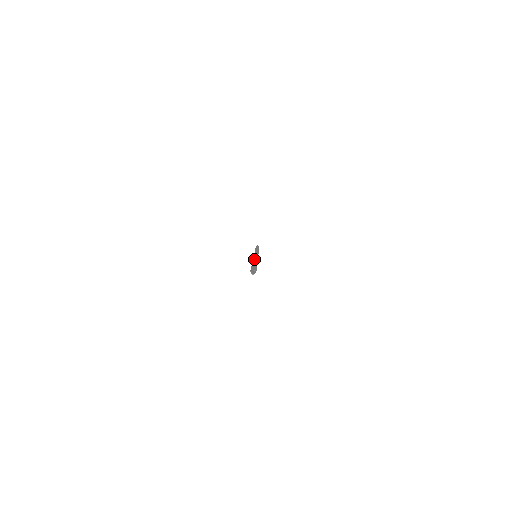
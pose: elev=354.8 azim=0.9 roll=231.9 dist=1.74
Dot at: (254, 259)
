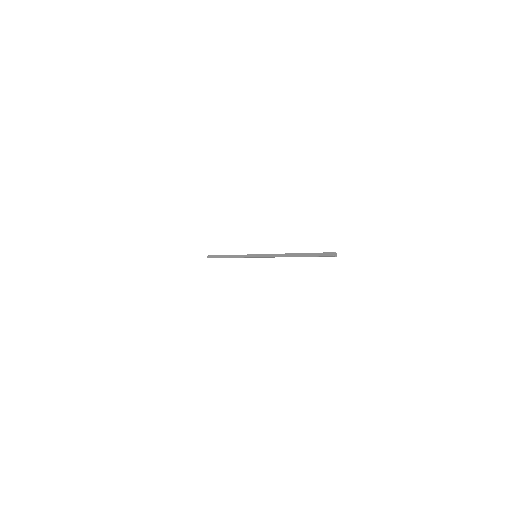
Dot at: occluded
